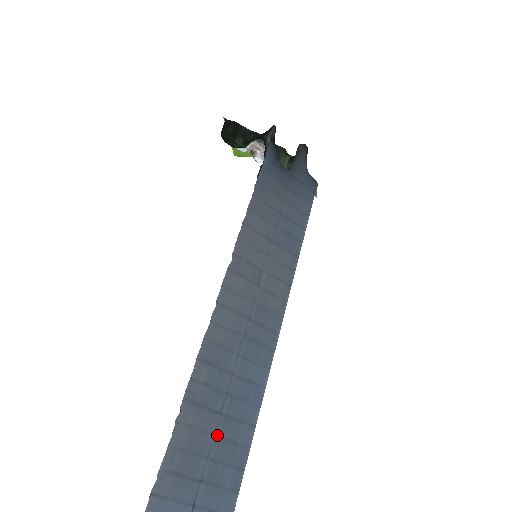
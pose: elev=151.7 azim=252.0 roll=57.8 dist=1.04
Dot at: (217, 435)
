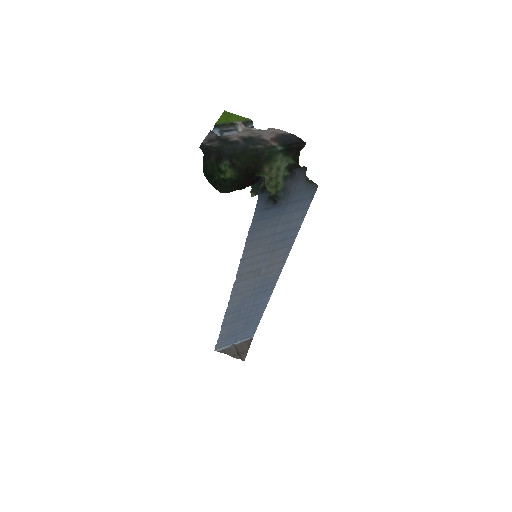
Dot at: (243, 323)
